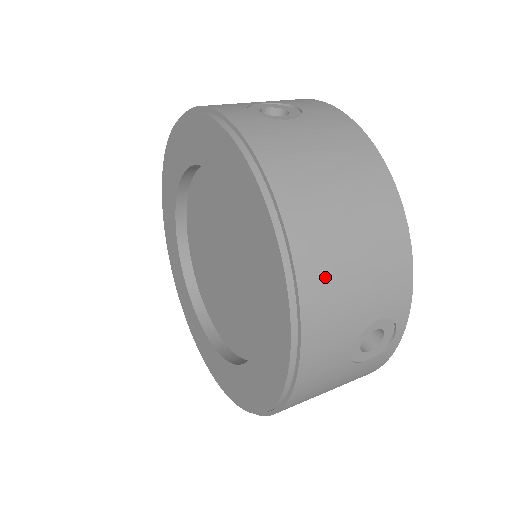
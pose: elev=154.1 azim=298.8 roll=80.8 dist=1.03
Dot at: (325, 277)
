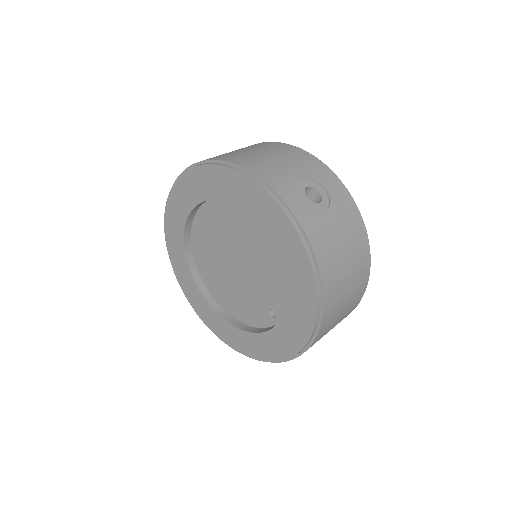
Dot at: (331, 318)
